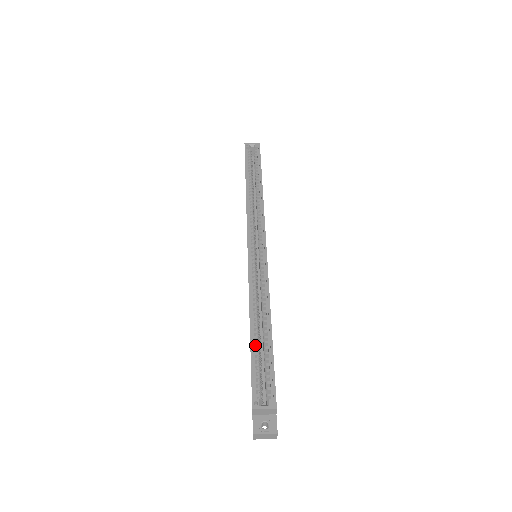
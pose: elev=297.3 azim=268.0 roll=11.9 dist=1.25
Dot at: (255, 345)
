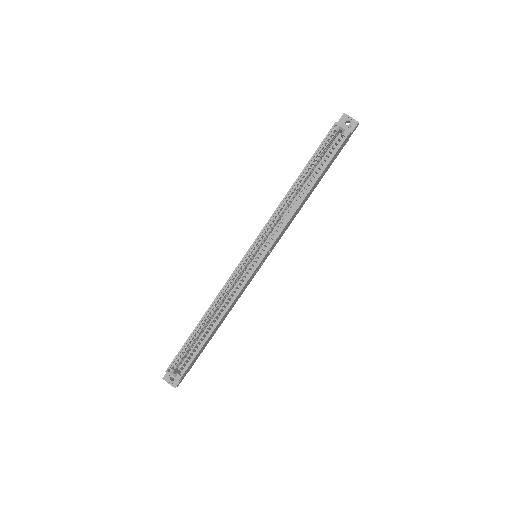
Dot at: (197, 333)
